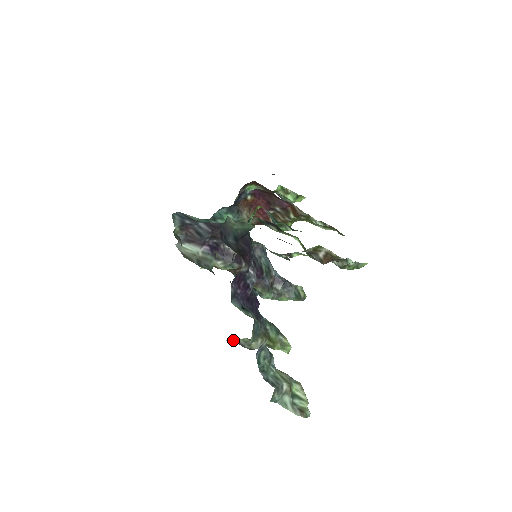
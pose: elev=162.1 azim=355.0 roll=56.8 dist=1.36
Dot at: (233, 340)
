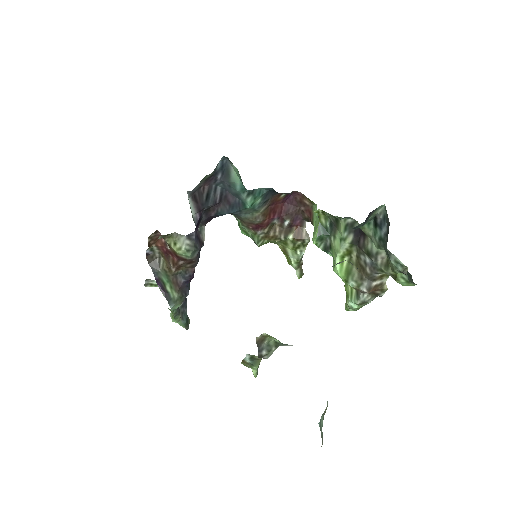
Dot at: (259, 338)
